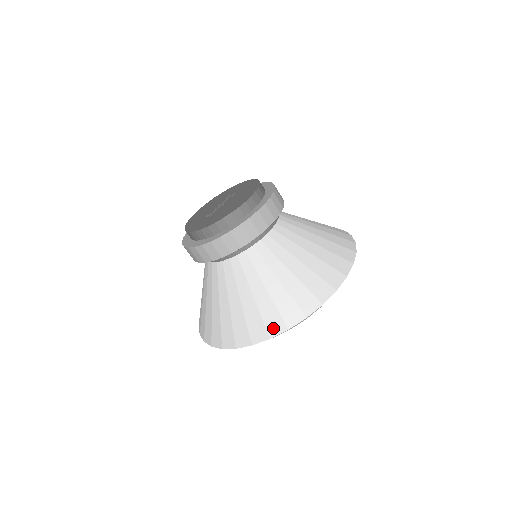
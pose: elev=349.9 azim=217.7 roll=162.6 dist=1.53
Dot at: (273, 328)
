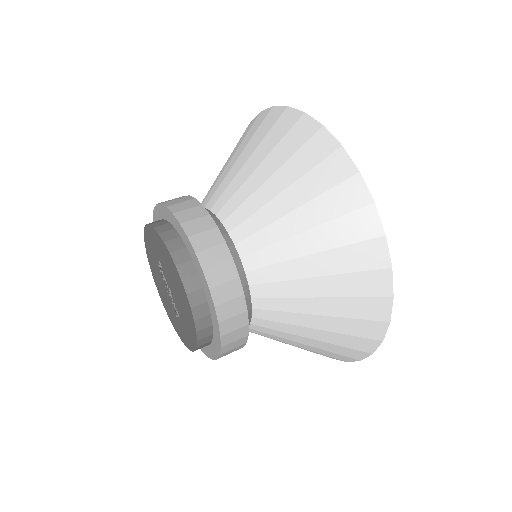
Dot at: (373, 333)
